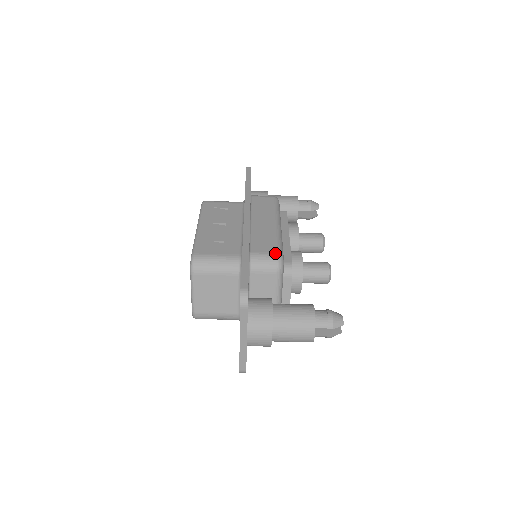
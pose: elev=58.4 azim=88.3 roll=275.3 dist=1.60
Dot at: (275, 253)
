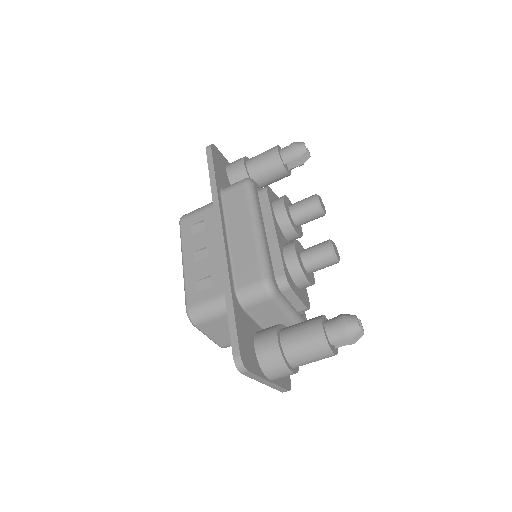
Dot at: (260, 280)
